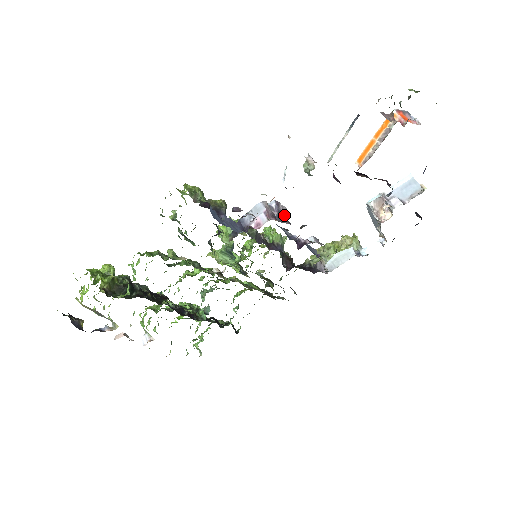
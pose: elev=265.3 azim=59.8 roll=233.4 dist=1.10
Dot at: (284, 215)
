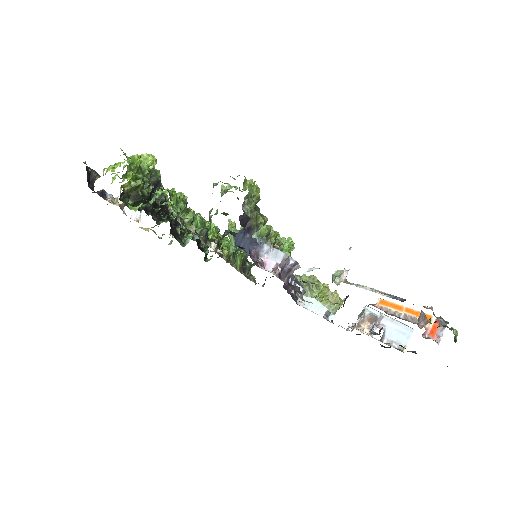
Dot at: (291, 273)
